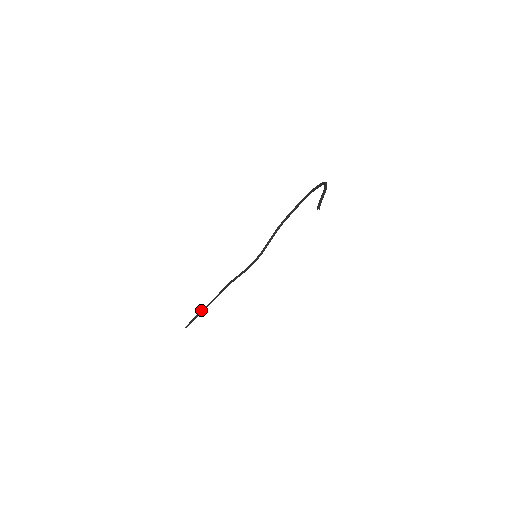
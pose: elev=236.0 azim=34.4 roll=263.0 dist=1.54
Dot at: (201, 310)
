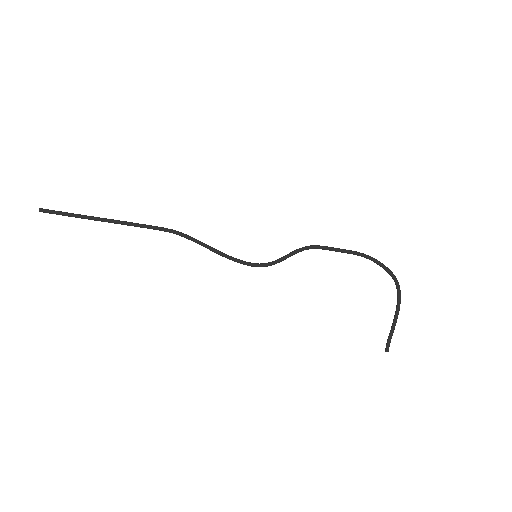
Dot at: (95, 218)
